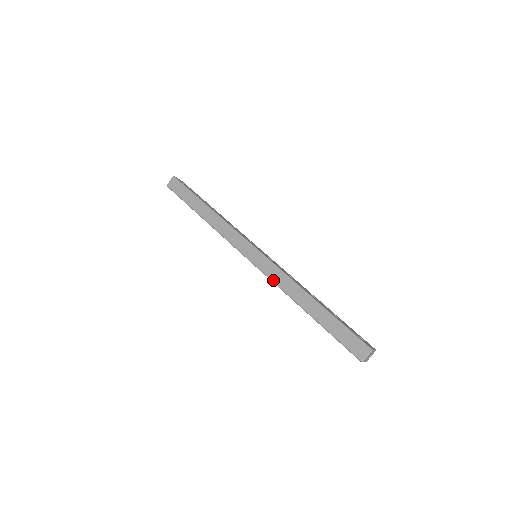
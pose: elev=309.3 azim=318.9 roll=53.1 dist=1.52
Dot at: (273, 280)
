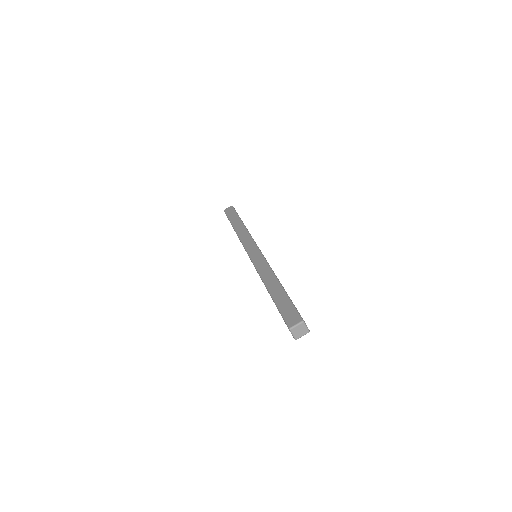
Dot at: (257, 267)
